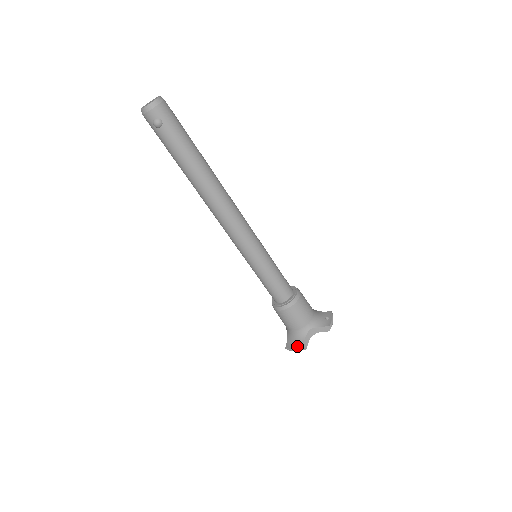
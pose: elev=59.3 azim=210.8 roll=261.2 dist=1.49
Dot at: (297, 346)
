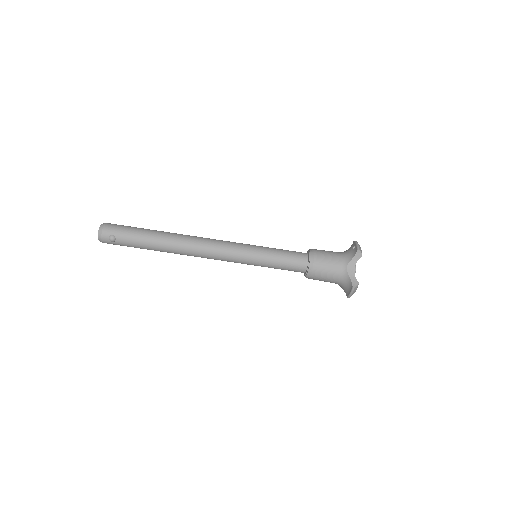
Dot at: (350, 288)
